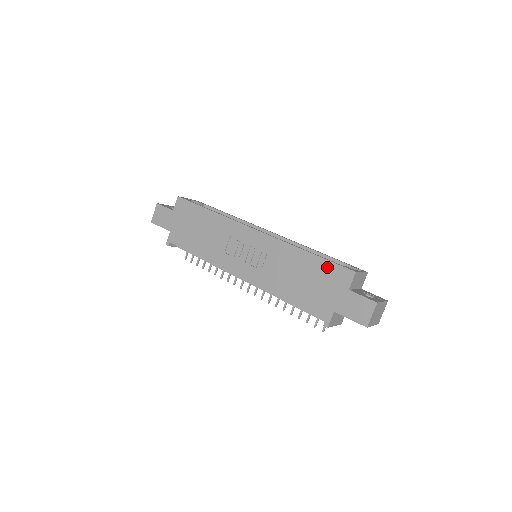
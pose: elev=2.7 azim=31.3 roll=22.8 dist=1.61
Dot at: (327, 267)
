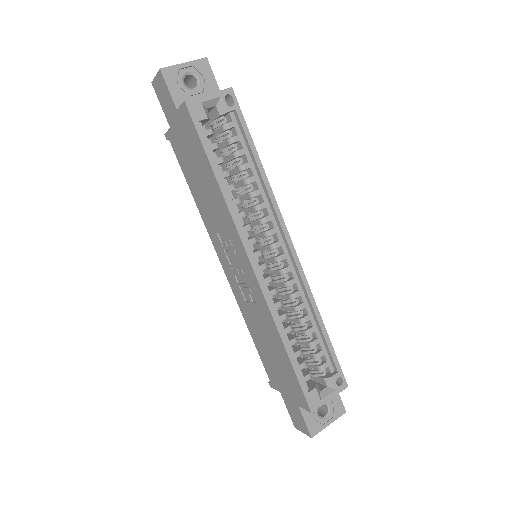
Dot at: (293, 378)
